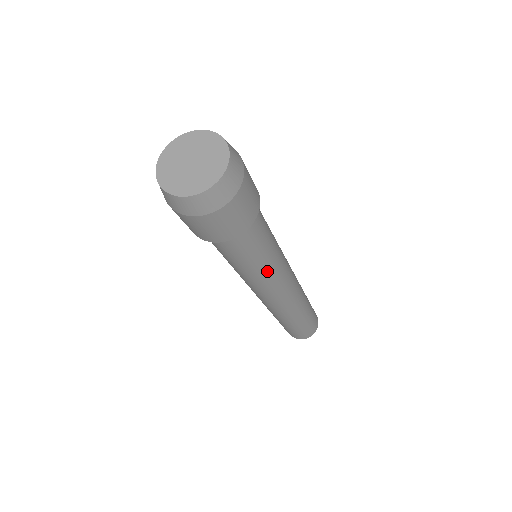
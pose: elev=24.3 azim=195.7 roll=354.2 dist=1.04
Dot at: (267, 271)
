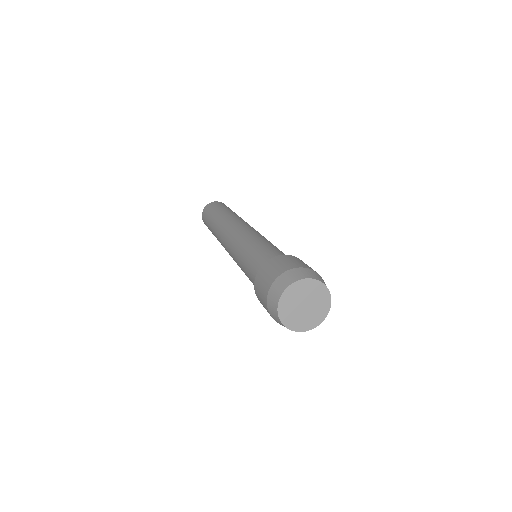
Dot at: occluded
